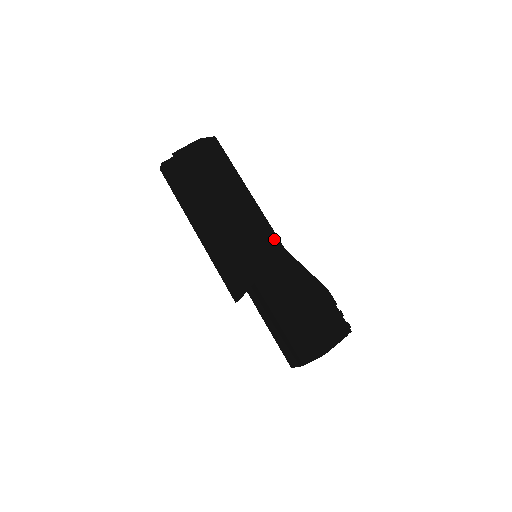
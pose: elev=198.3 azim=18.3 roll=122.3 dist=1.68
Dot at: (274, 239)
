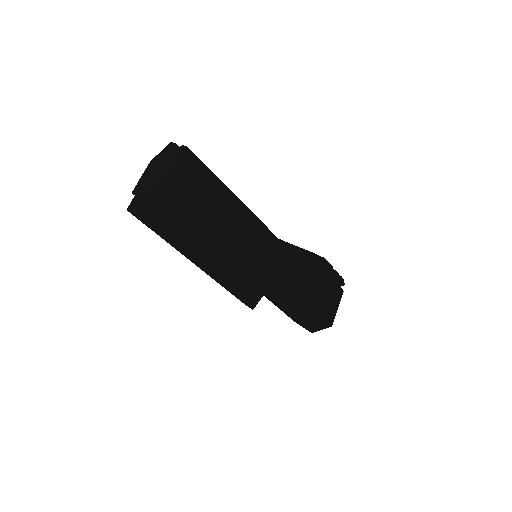
Dot at: (277, 246)
